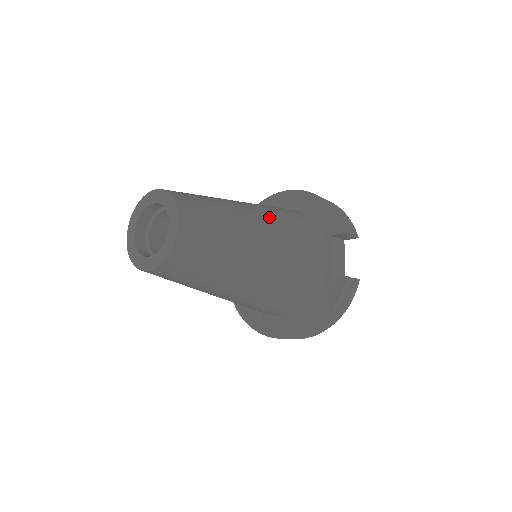
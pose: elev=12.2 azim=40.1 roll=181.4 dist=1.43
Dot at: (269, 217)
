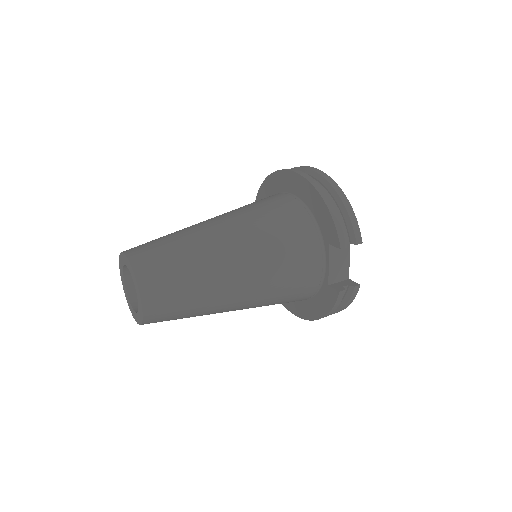
Dot at: (249, 248)
